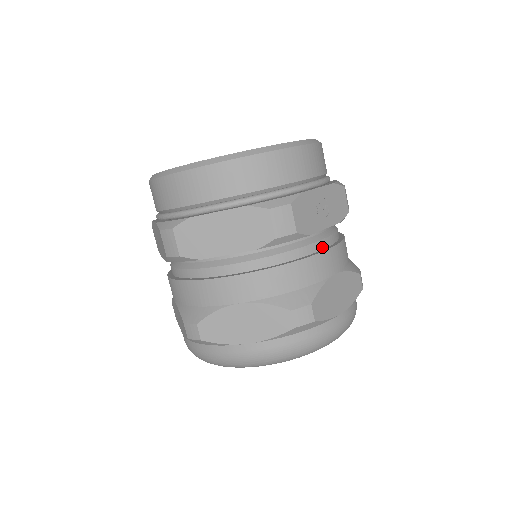
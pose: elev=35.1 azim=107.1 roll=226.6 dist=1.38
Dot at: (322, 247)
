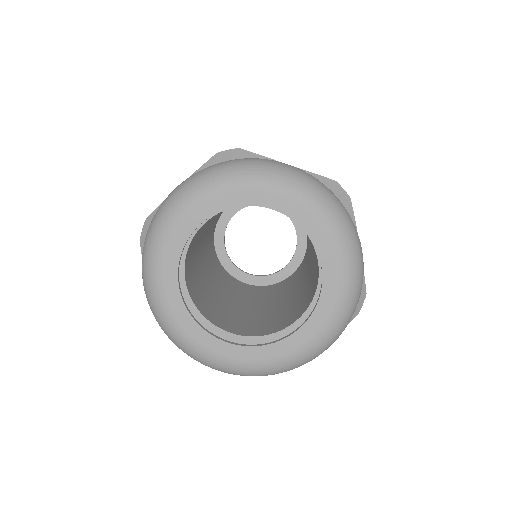
Dot at: occluded
